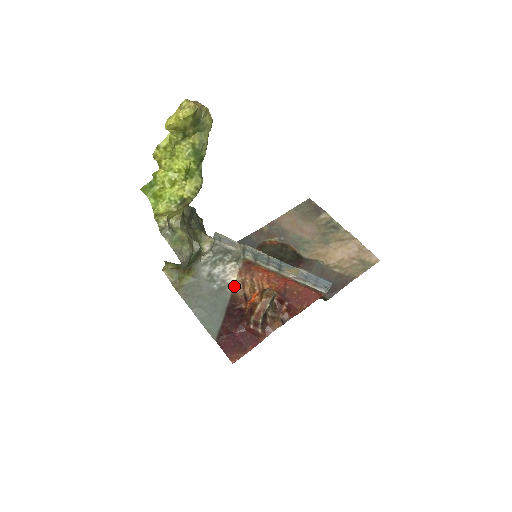
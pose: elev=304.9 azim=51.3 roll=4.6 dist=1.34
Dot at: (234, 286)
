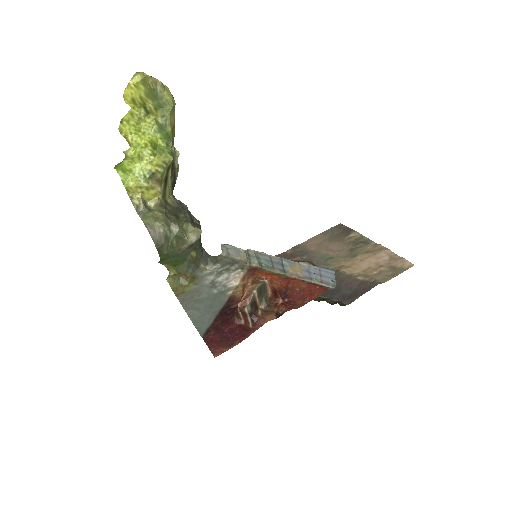
Dot at: (234, 290)
